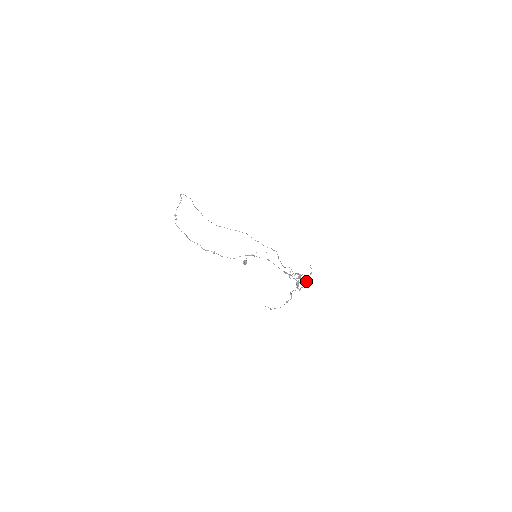
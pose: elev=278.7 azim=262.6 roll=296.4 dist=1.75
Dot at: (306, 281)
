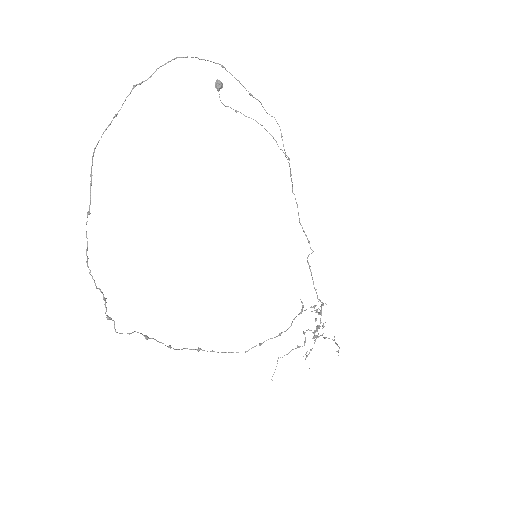
Dot at: occluded
